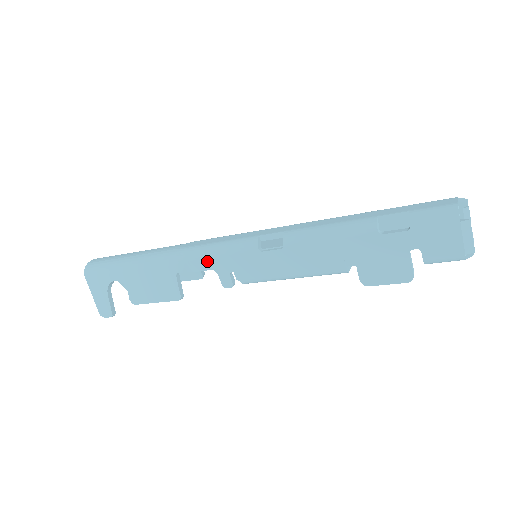
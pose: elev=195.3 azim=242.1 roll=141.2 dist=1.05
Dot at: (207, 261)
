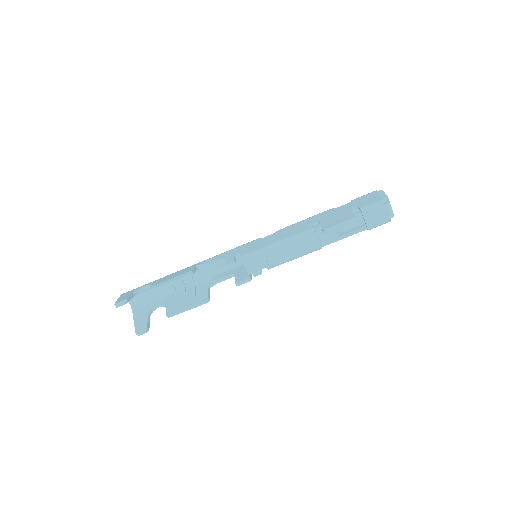
Dot at: (222, 255)
